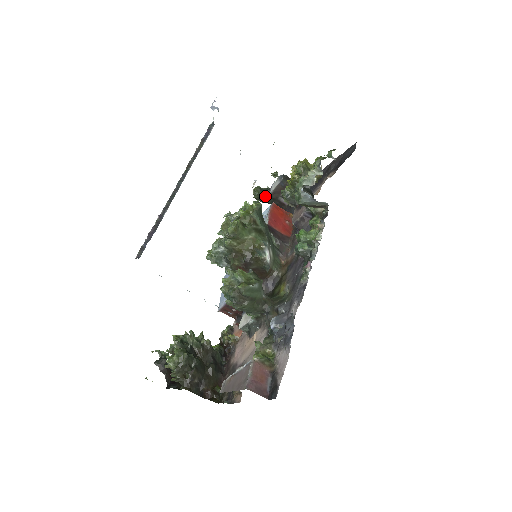
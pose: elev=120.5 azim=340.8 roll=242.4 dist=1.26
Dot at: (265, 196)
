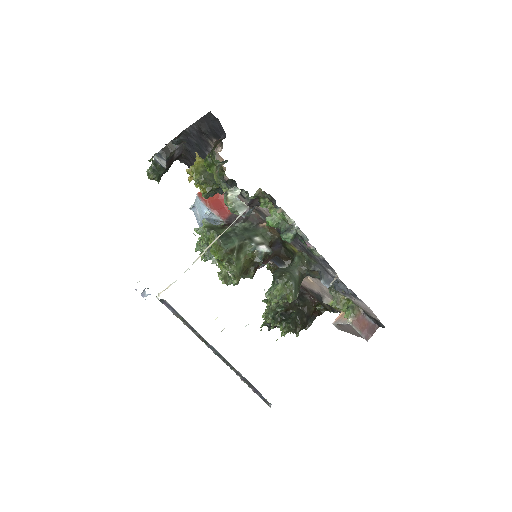
Dot at: (163, 172)
